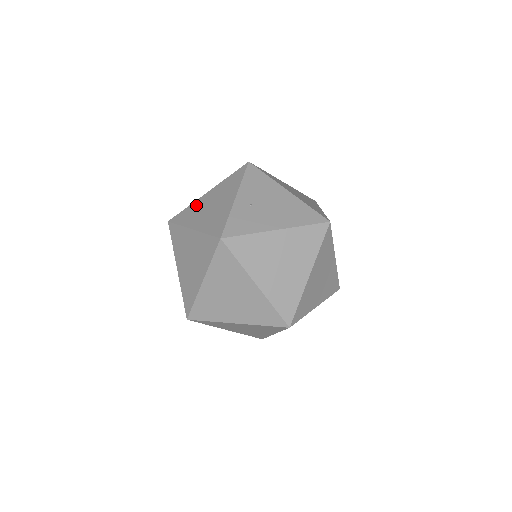
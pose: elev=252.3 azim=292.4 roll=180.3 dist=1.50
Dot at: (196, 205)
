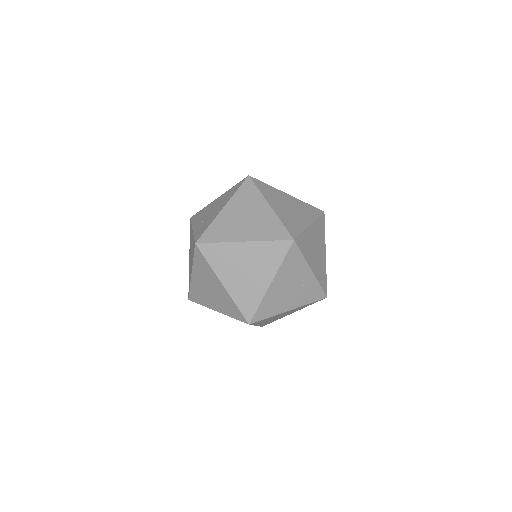
Dot at: (189, 269)
